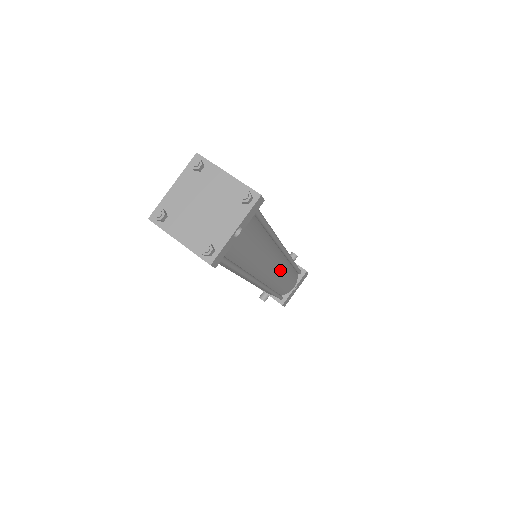
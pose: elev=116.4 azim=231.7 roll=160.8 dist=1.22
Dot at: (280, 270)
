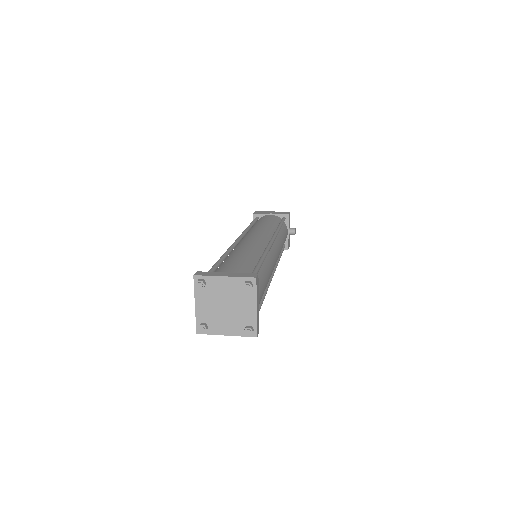
Dot at: occluded
